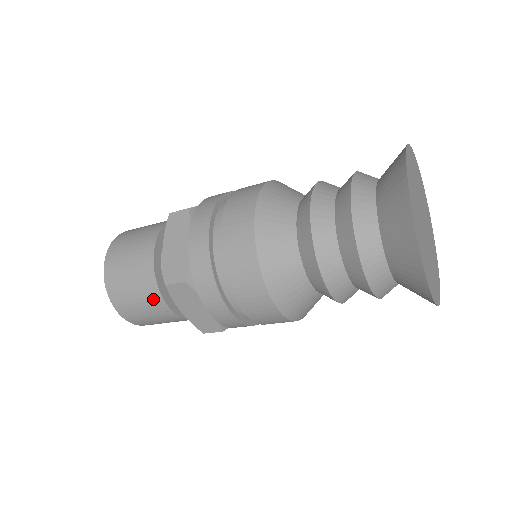
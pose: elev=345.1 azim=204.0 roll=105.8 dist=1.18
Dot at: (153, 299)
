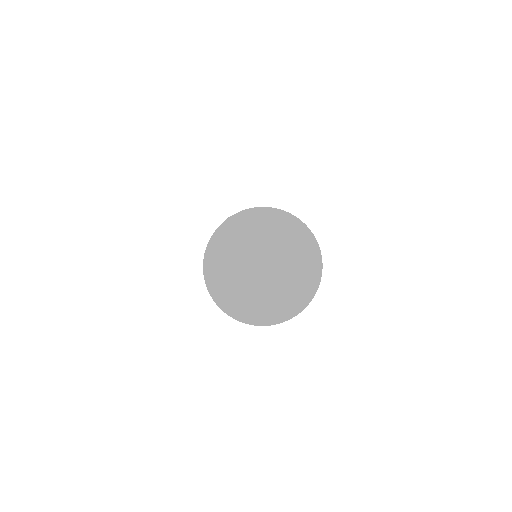
Dot at: occluded
